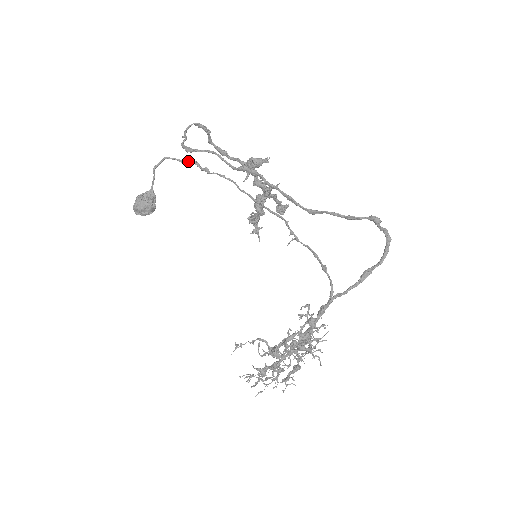
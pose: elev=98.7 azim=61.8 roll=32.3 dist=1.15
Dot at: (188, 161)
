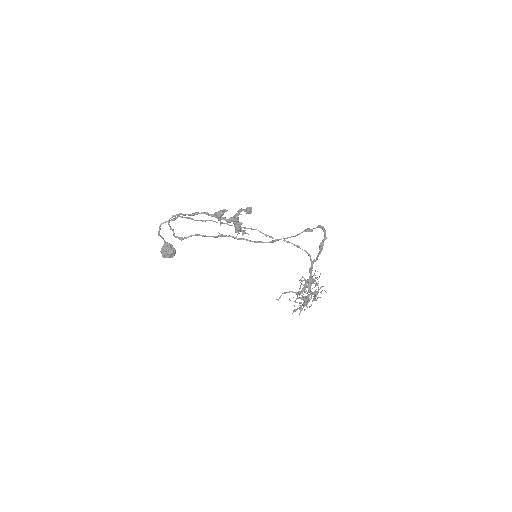
Dot at: (175, 219)
